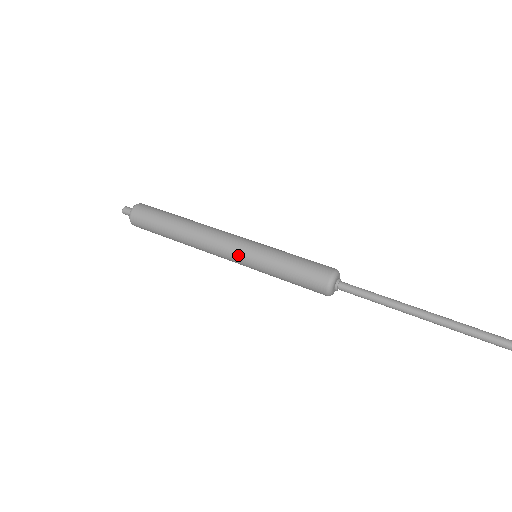
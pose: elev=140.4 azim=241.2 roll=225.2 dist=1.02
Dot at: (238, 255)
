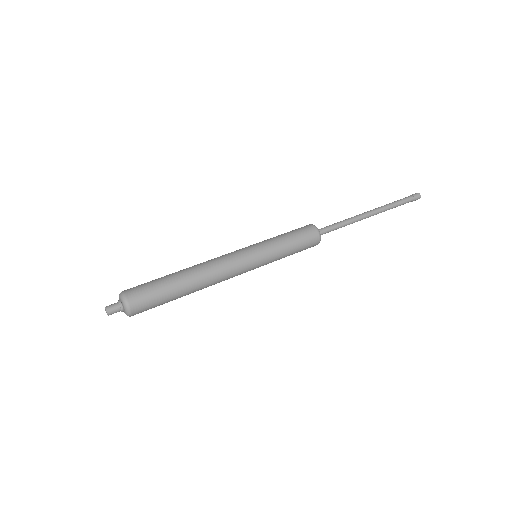
Dot at: (247, 252)
